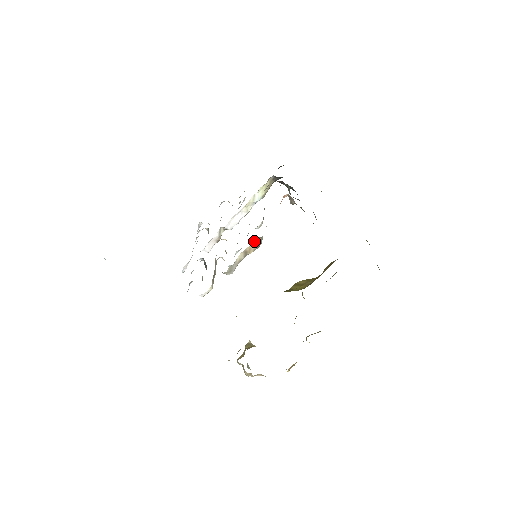
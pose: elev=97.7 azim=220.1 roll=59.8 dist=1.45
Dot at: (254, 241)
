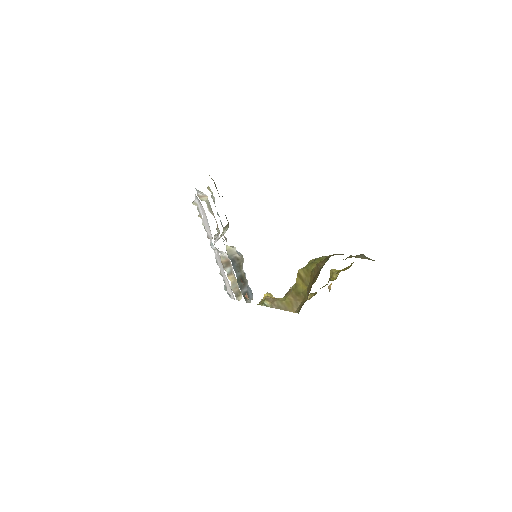
Dot at: occluded
